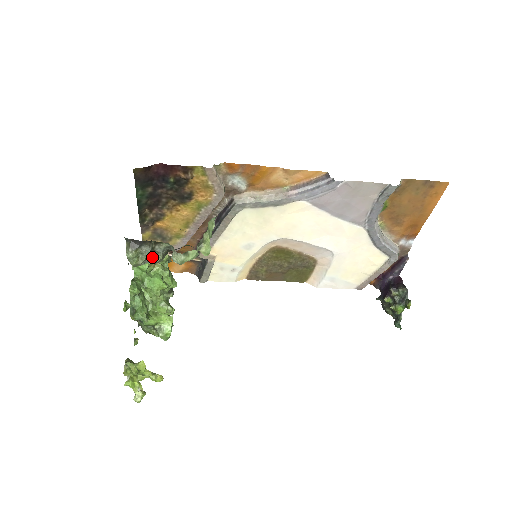
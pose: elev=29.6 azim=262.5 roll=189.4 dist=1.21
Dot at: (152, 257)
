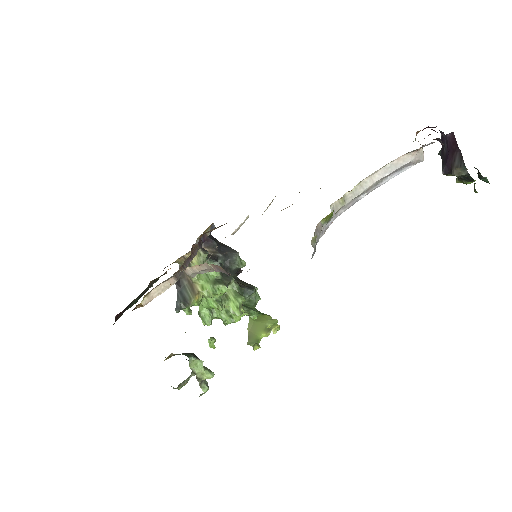
Dot at: occluded
